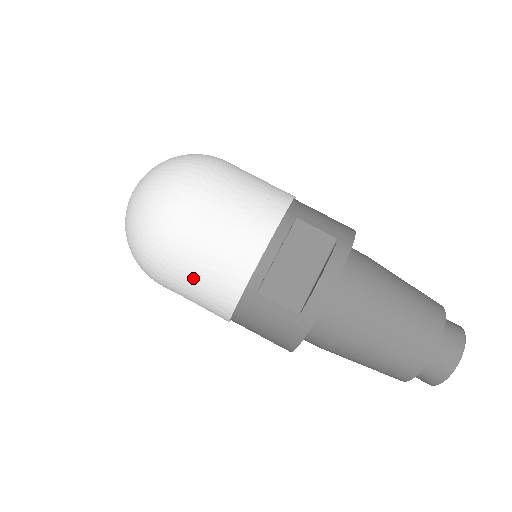
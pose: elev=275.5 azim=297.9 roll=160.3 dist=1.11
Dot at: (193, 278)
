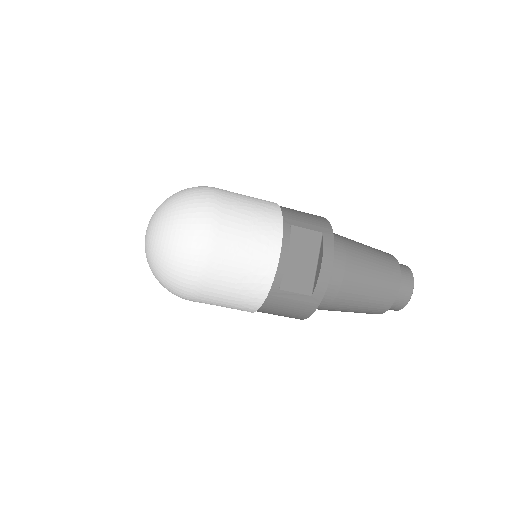
Dot at: (227, 292)
